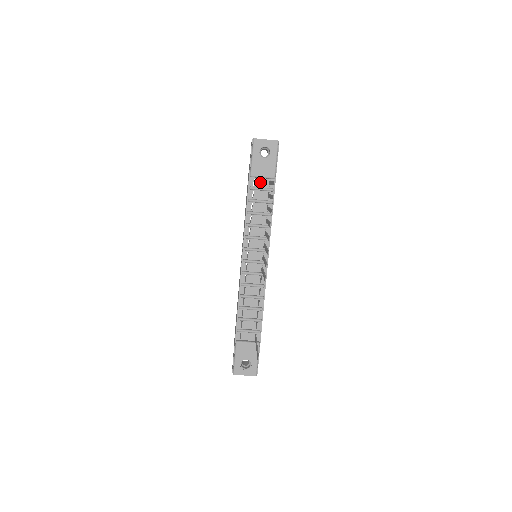
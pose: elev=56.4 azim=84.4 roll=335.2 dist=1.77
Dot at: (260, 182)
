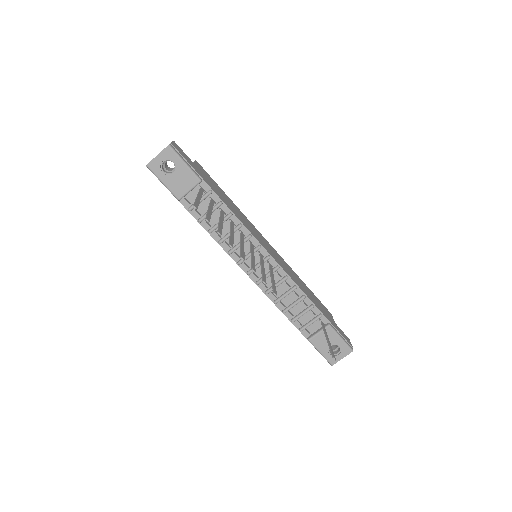
Dot at: (193, 196)
